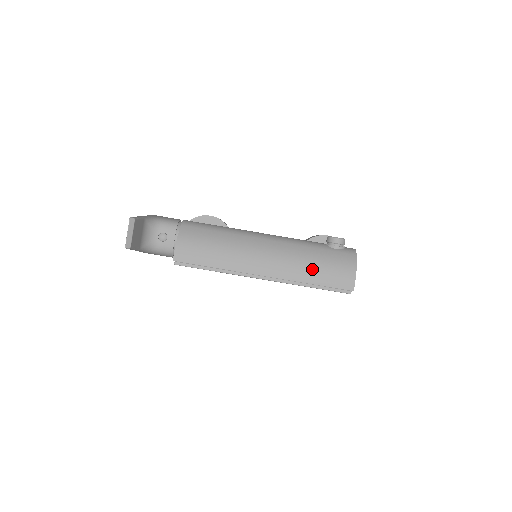
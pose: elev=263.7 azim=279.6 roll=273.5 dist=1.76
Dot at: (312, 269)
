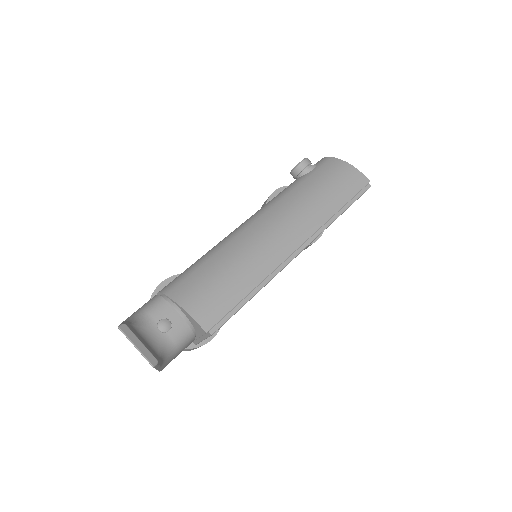
Dot at: (323, 198)
